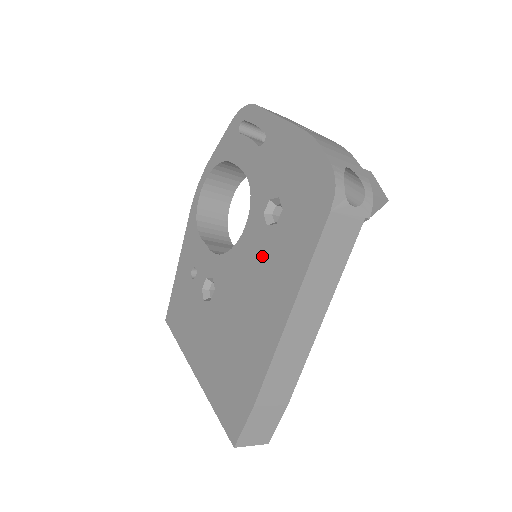
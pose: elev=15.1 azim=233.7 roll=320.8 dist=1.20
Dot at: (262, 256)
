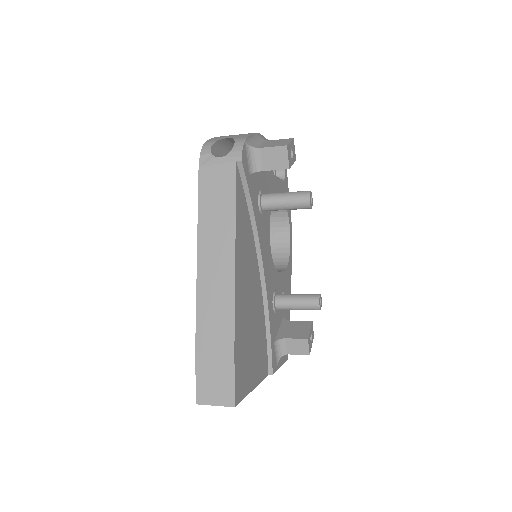
Dot at: occluded
